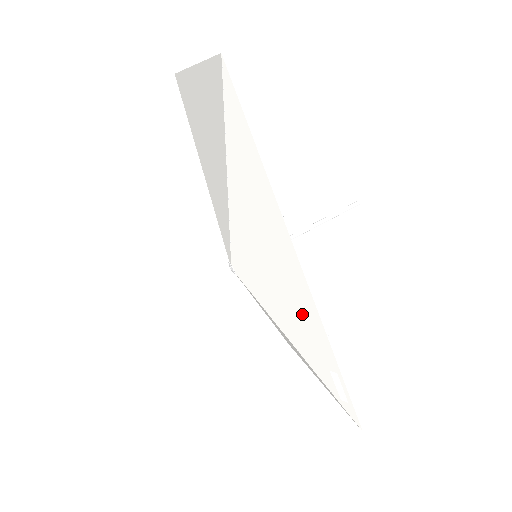
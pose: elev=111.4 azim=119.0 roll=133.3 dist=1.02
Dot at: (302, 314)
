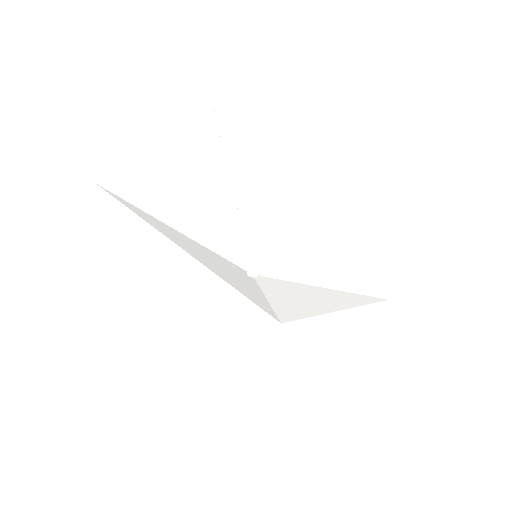
Dot at: (323, 254)
